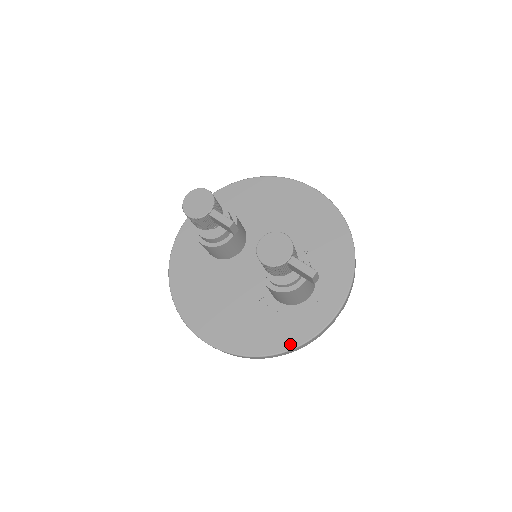
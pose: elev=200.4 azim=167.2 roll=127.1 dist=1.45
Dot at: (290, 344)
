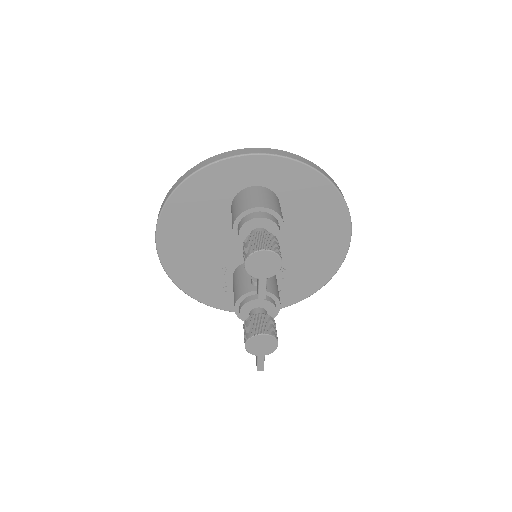
Dot at: (208, 302)
